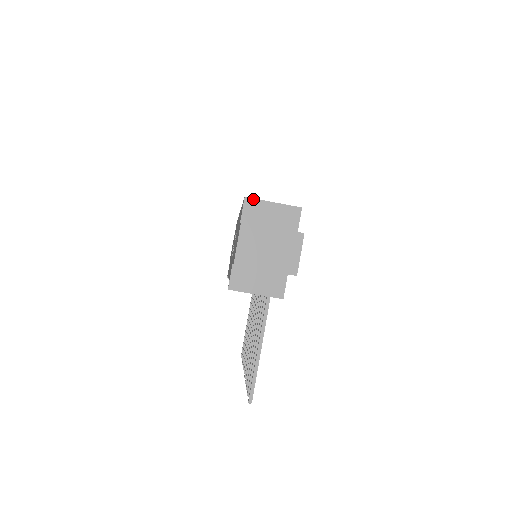
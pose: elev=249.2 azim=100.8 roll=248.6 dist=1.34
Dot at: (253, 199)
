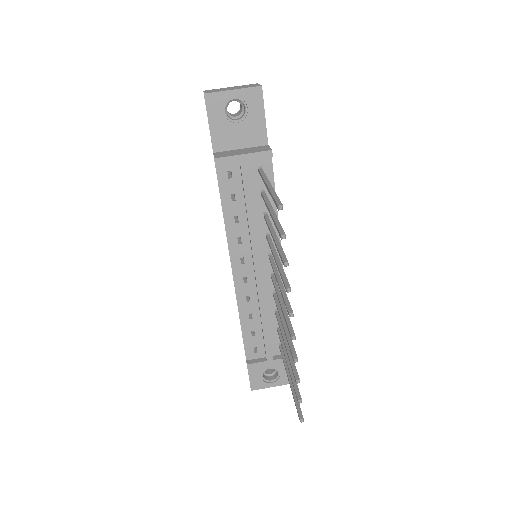
Dot at: occluded
